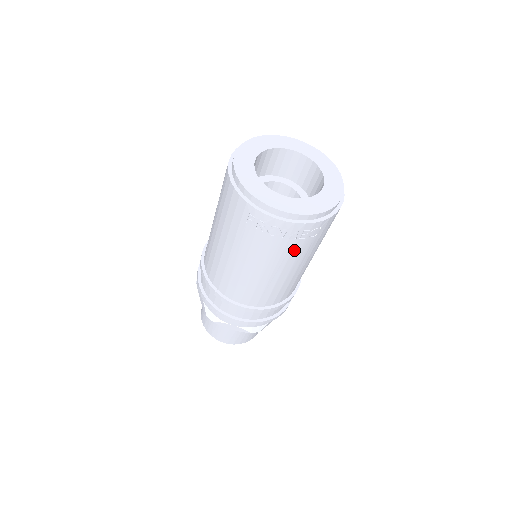
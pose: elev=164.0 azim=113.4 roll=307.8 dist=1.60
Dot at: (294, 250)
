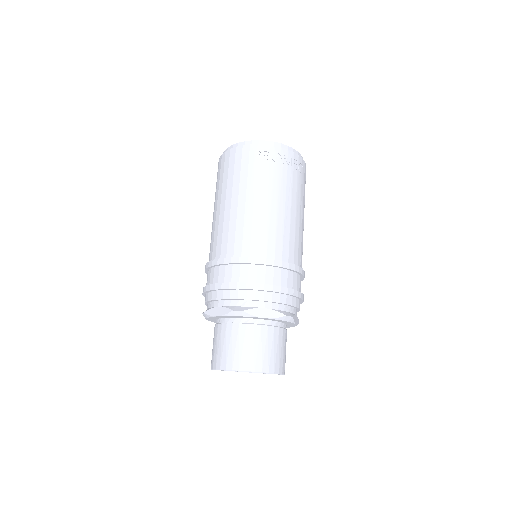
Dot at: (293, 182)
